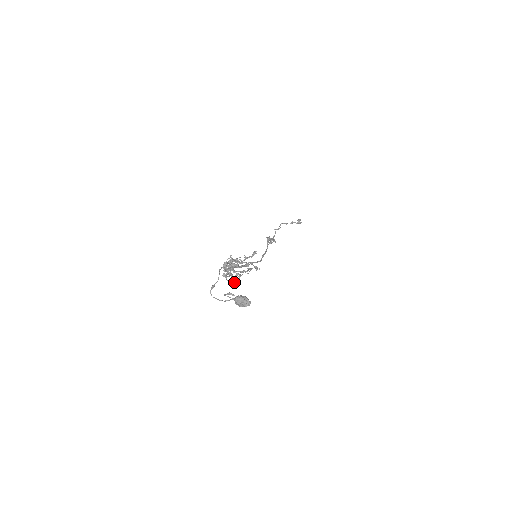
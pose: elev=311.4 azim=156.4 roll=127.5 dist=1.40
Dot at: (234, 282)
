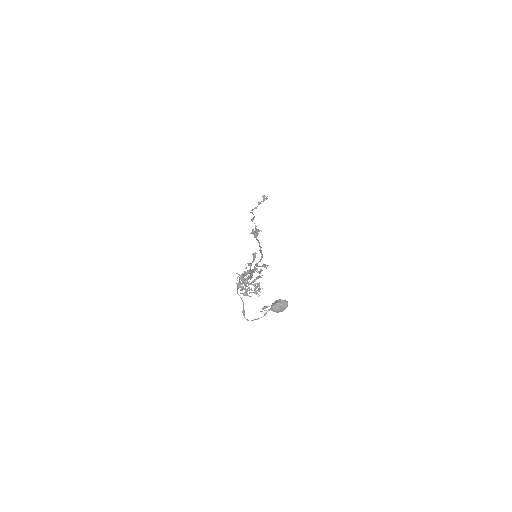
Dot at: (257, 293)
